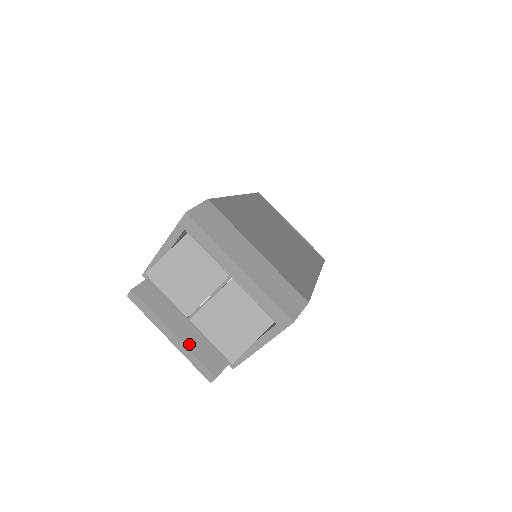
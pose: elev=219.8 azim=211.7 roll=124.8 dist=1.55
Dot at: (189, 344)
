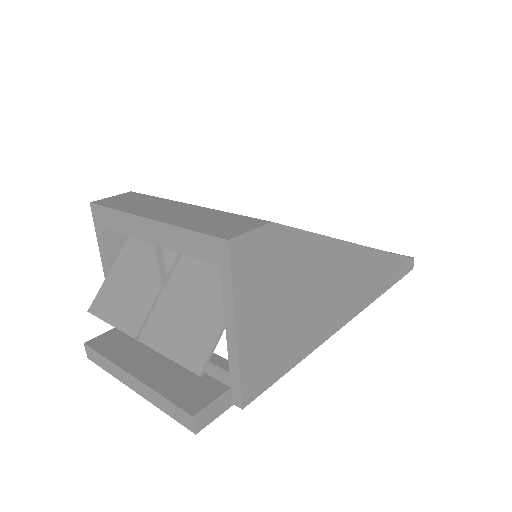
Dot at: (153, 382)
